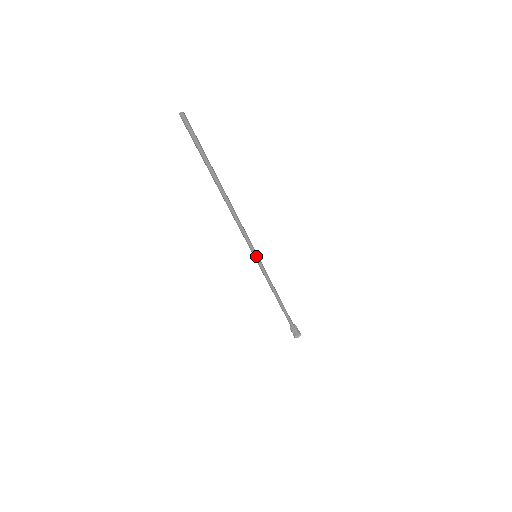
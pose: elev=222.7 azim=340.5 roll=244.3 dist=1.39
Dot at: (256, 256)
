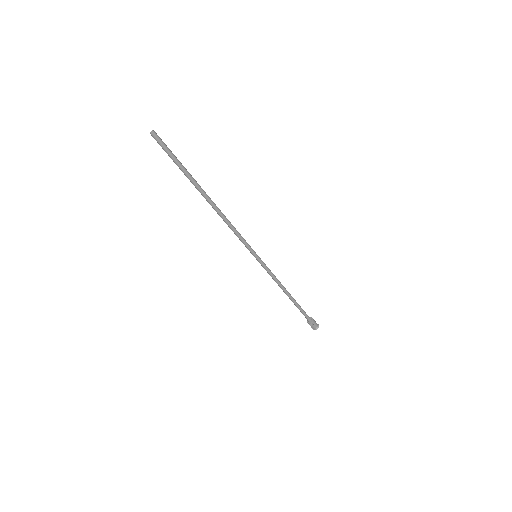
Dot at: (256, 256)
